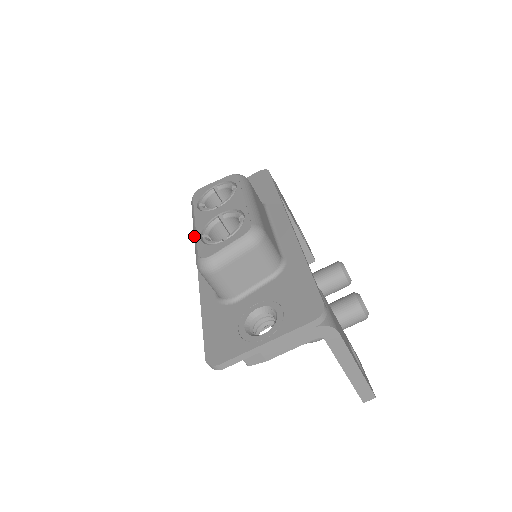
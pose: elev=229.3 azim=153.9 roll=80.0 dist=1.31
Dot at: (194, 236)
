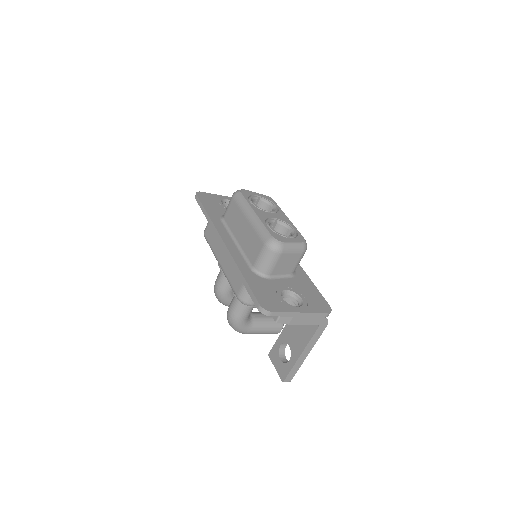
Dot at: (257, 221)
